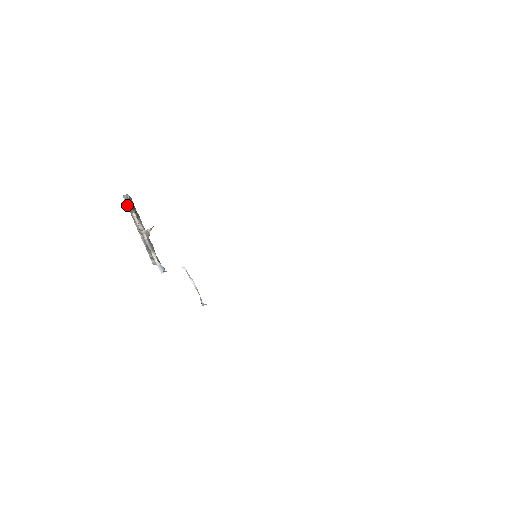
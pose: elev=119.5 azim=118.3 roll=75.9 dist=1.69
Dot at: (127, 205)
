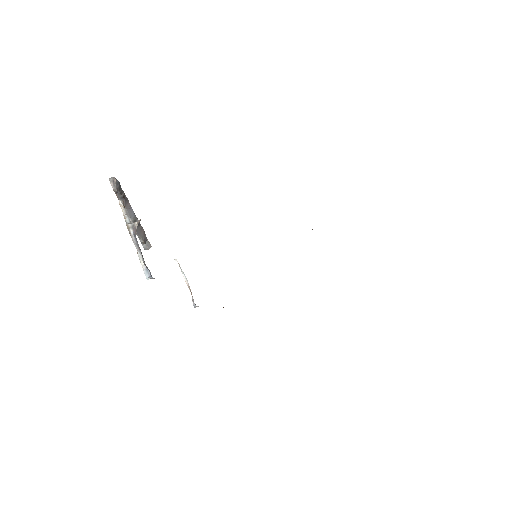
Dot at: (113, 190)
